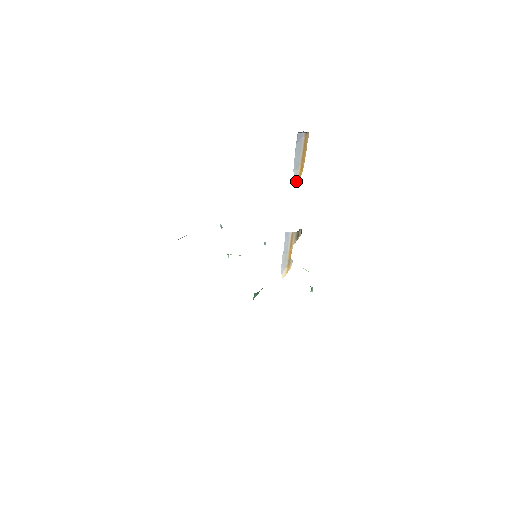
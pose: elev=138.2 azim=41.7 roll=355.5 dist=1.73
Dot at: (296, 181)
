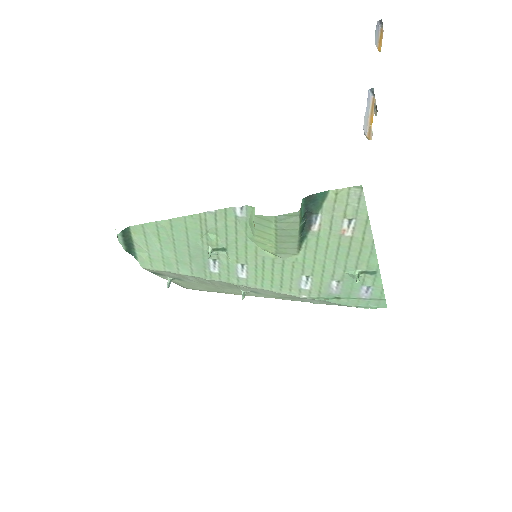
Dot at: occluded
